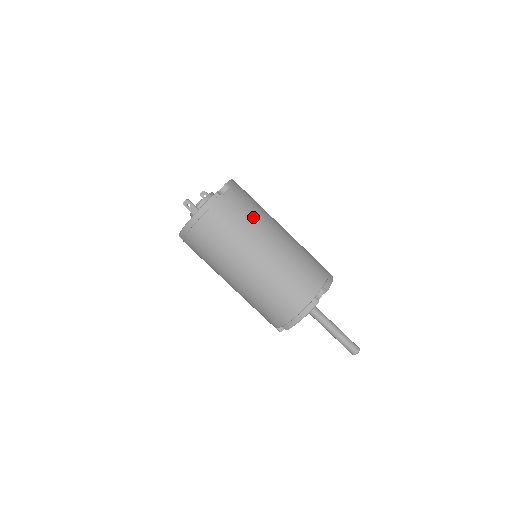
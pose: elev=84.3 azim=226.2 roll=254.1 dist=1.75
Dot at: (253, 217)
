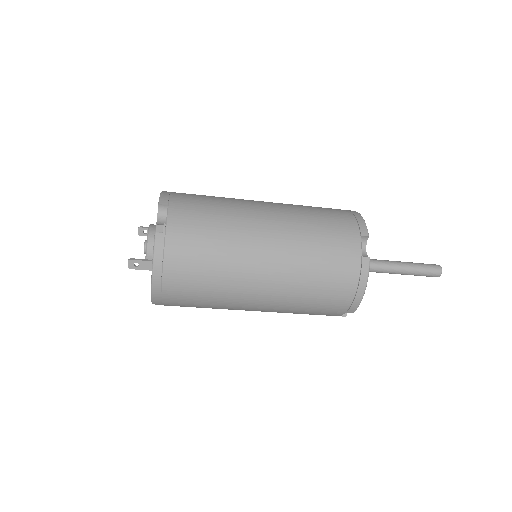
Dot at: (222, 220)
